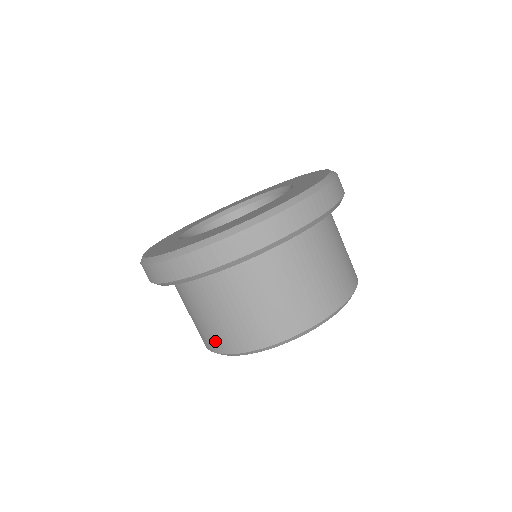
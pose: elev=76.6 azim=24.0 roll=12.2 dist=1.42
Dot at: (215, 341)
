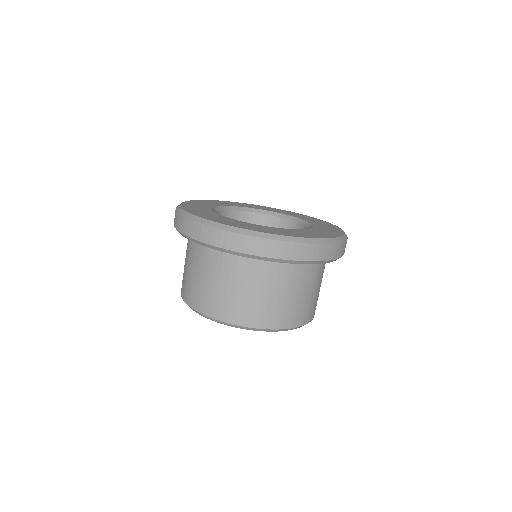
Dot at: (209, 305)
